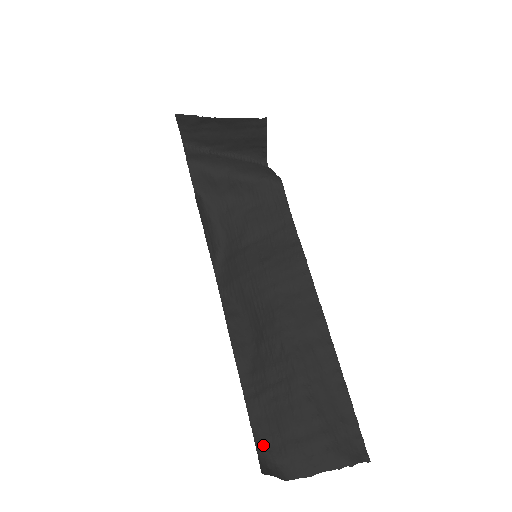
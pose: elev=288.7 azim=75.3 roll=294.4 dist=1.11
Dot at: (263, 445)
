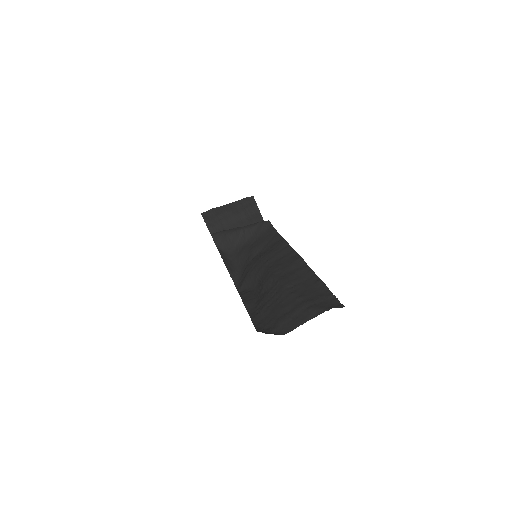
Dot at: (262, 329)
